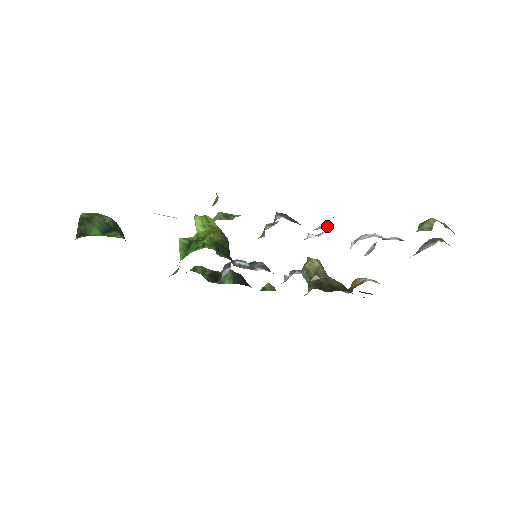
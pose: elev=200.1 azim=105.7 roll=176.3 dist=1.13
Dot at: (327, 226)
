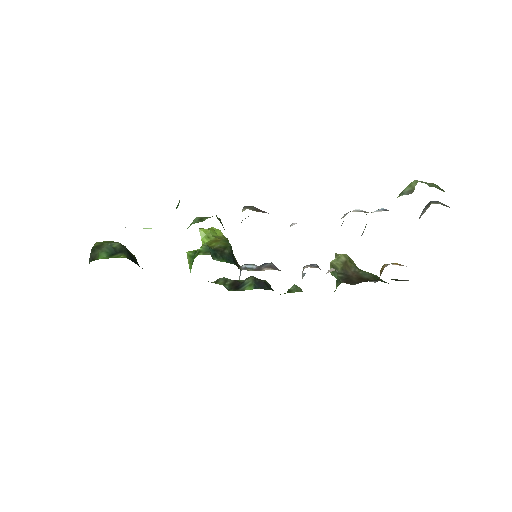
Dot at: occluded
